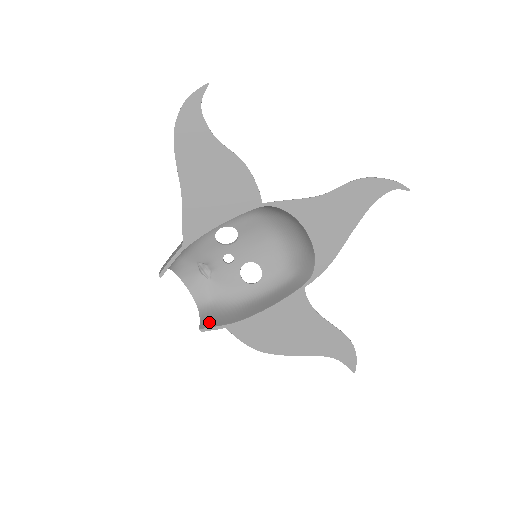
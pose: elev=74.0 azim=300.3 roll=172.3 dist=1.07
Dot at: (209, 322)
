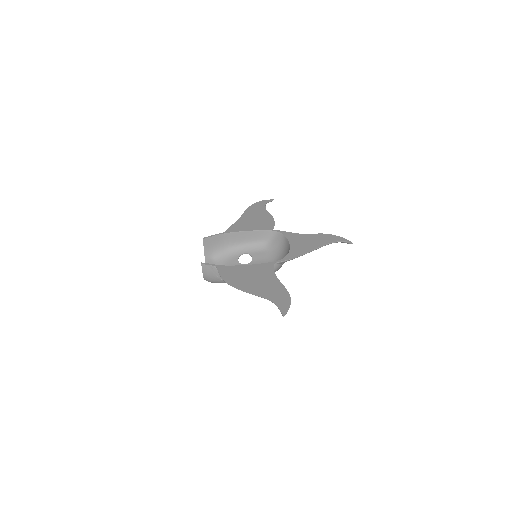
Dot at: (208, 268)
